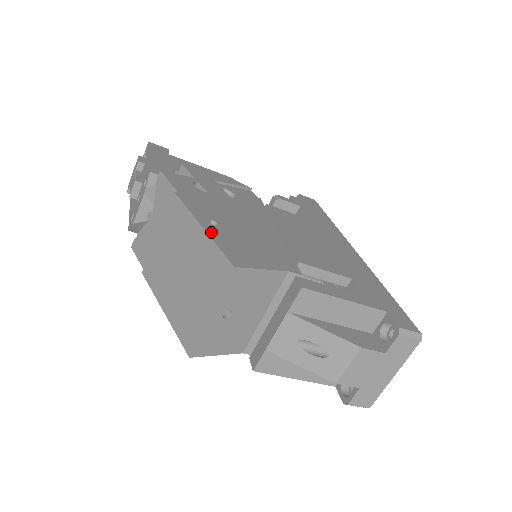
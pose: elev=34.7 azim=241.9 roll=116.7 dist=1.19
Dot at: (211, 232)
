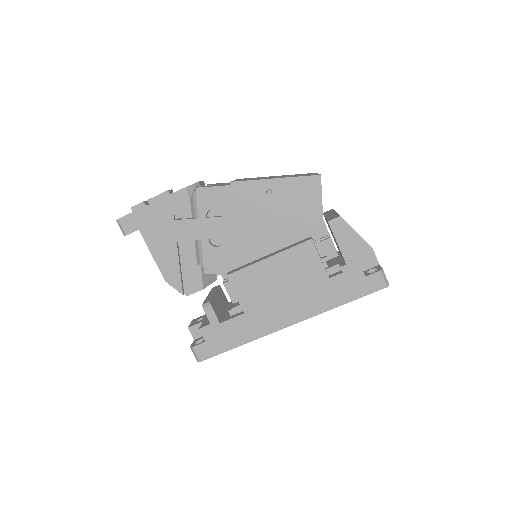
Dot at: occluded
